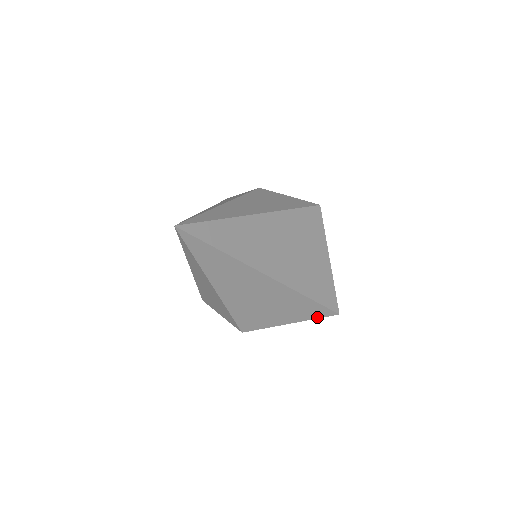
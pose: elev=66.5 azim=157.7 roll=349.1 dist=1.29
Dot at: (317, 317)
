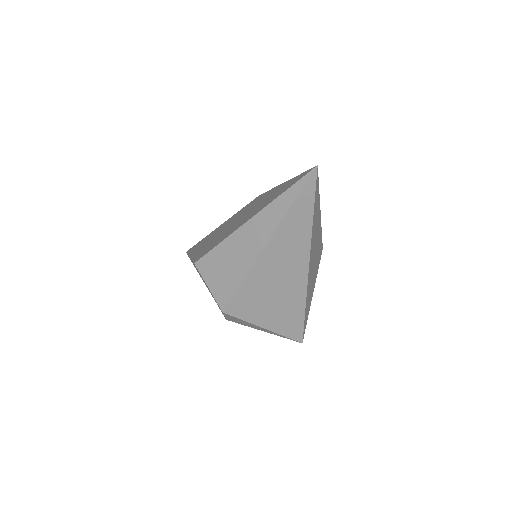
Dot at: (287, 335)
